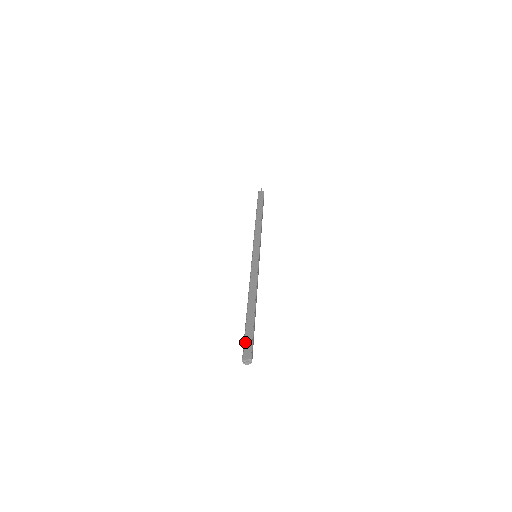
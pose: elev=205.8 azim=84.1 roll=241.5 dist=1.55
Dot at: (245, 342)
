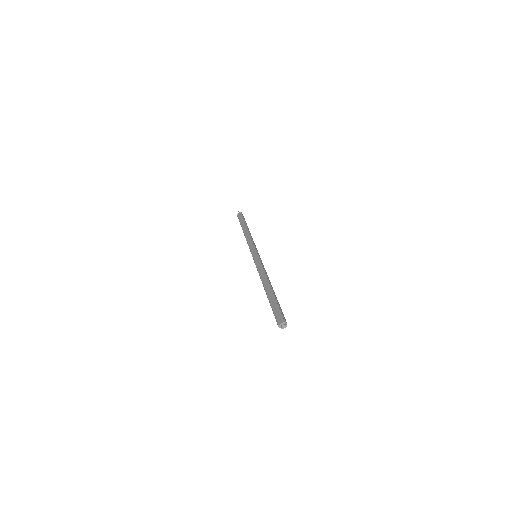
Dot at: (275, 314)
